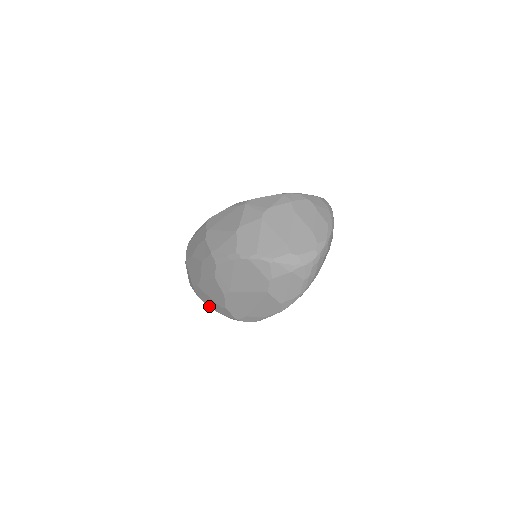
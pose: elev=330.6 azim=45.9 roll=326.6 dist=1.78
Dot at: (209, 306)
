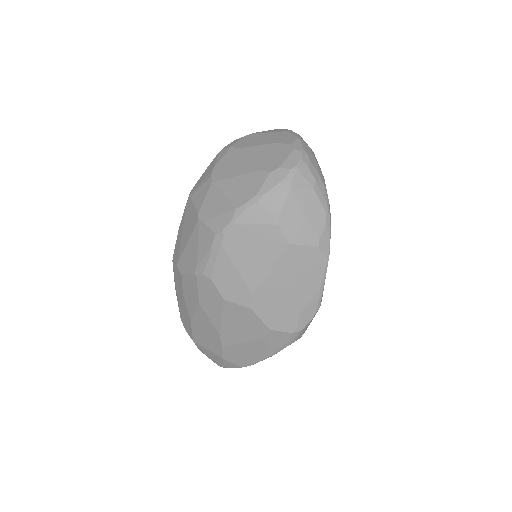
Dot at: (257, 362)
